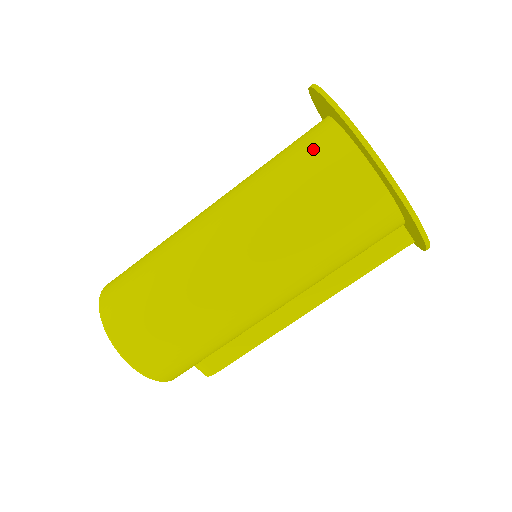
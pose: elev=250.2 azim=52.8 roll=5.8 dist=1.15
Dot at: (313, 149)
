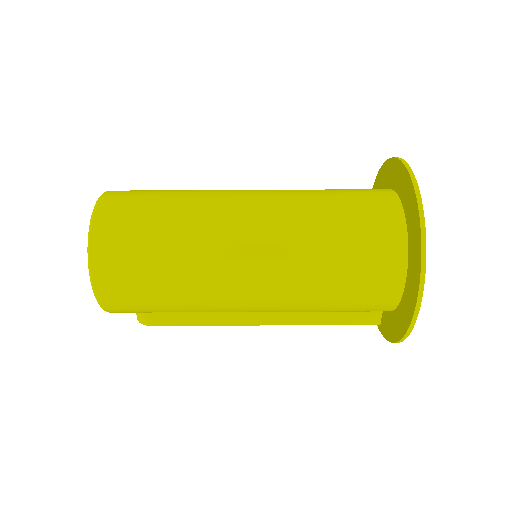
Dot at: (372, 215)
